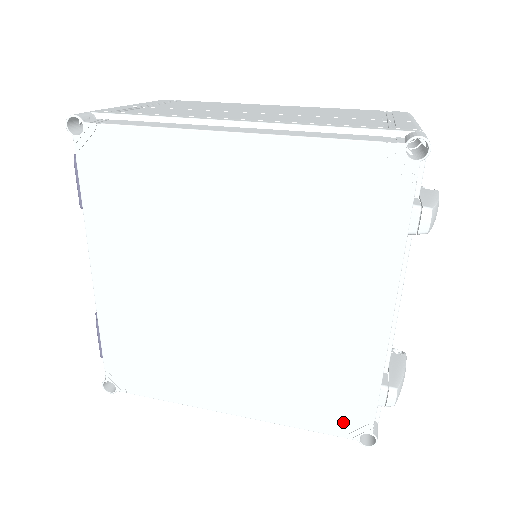
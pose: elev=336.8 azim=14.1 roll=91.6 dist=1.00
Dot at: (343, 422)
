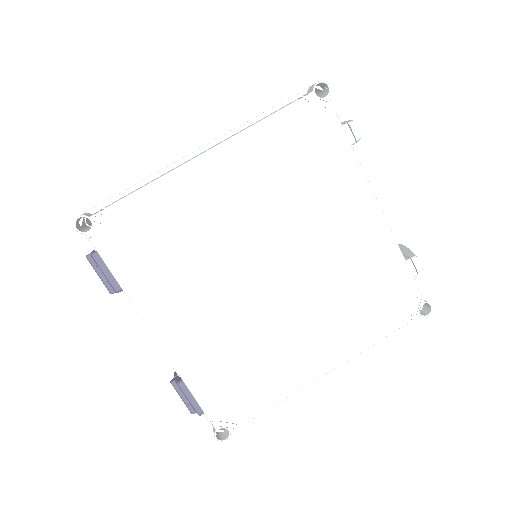
Dot at: (402, 309)
